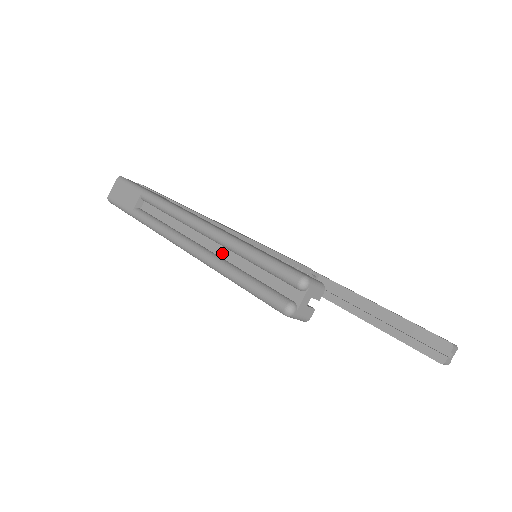
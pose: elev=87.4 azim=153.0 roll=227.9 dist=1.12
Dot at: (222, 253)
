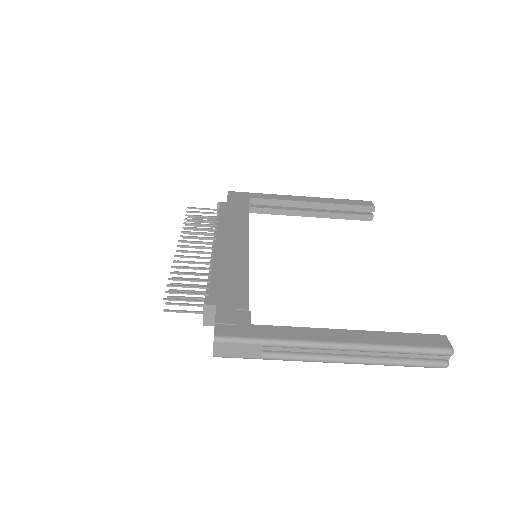
Dot at: (376, 354)
